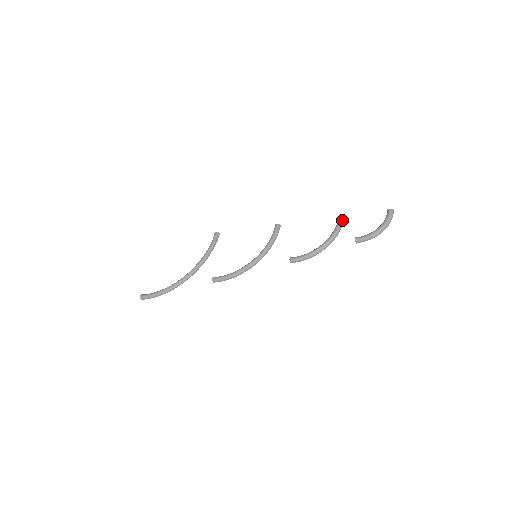
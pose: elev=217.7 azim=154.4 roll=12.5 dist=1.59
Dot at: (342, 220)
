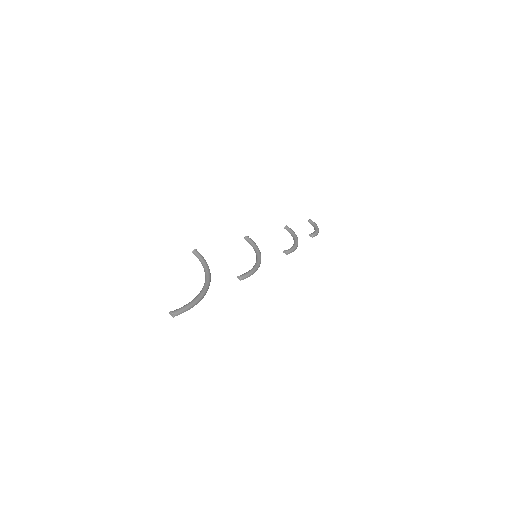
Dot at: (290, 228)
